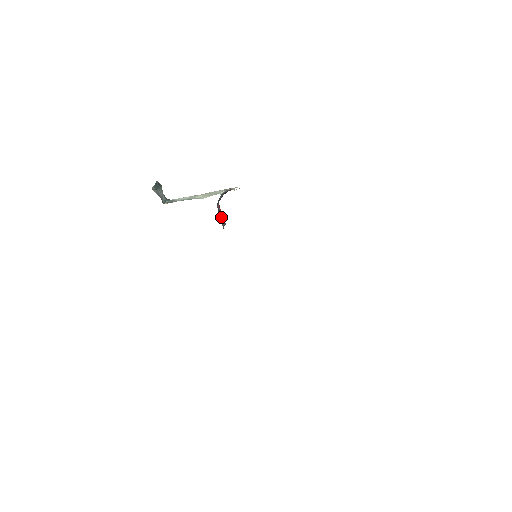
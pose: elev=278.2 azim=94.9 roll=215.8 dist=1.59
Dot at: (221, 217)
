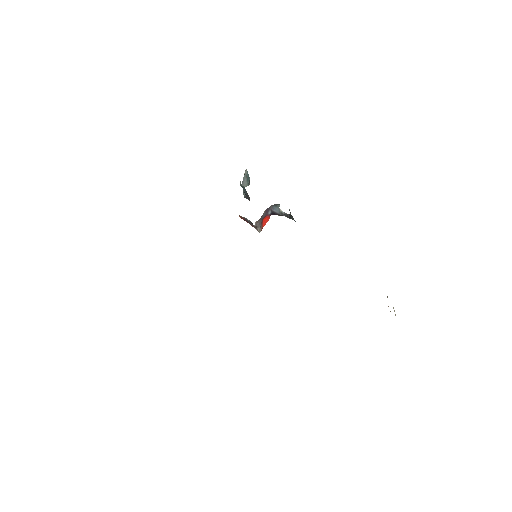
Dot at: (263, 222)
